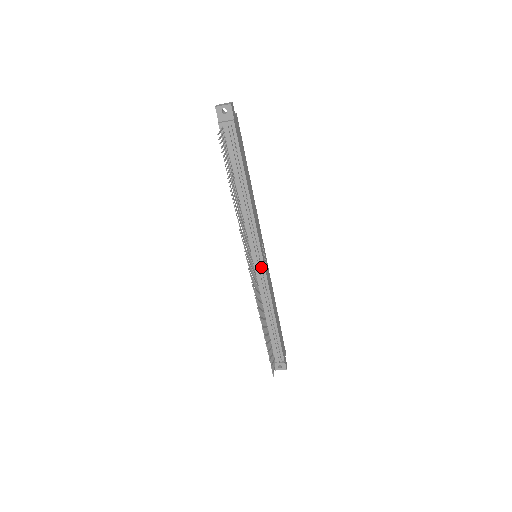
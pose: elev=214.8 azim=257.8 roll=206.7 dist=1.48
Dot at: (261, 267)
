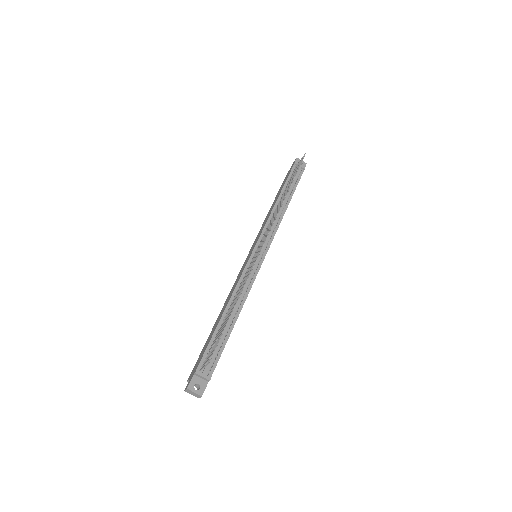
Dot at: (259, 262)
